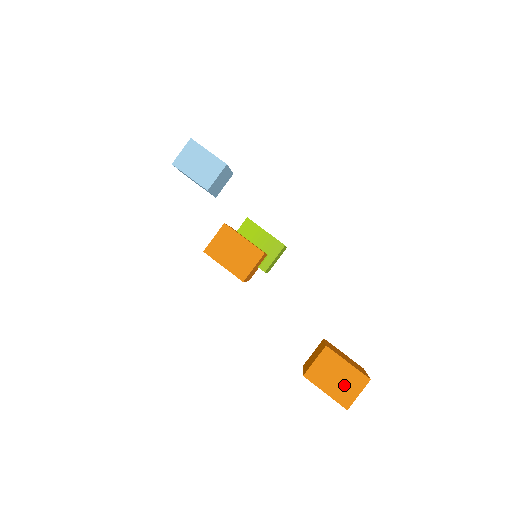
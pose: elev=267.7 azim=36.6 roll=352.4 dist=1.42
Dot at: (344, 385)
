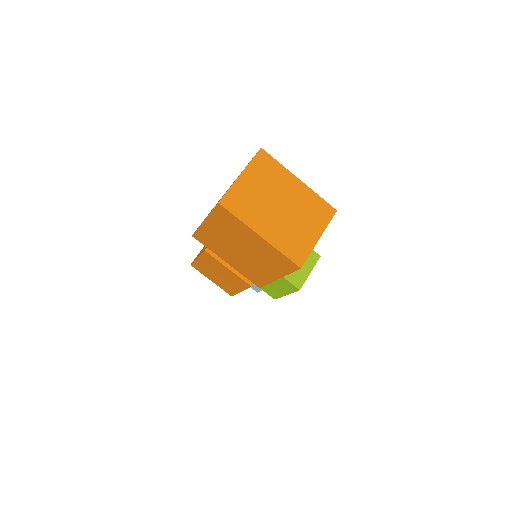
Dot at: occluded
